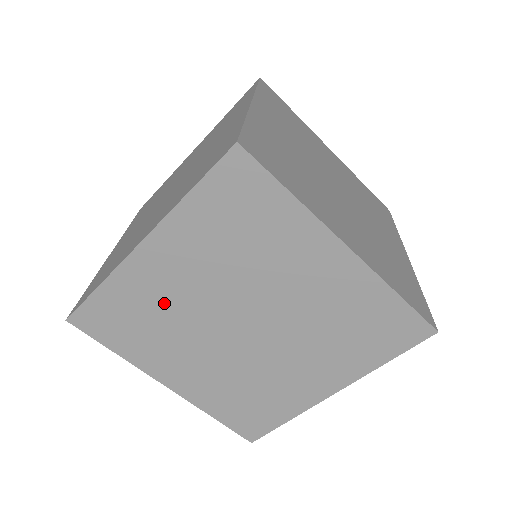
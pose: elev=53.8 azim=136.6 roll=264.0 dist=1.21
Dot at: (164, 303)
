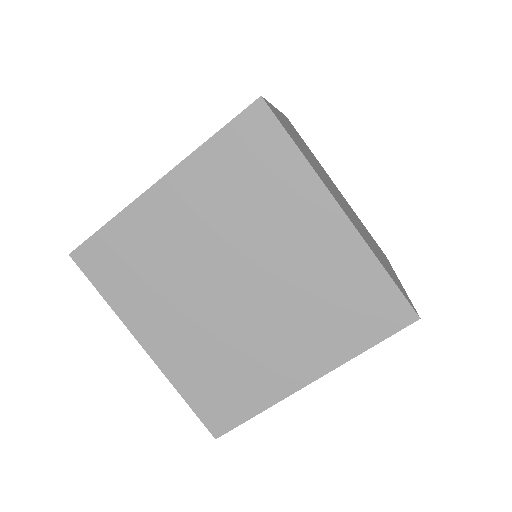
Dot at: (165, 248)
